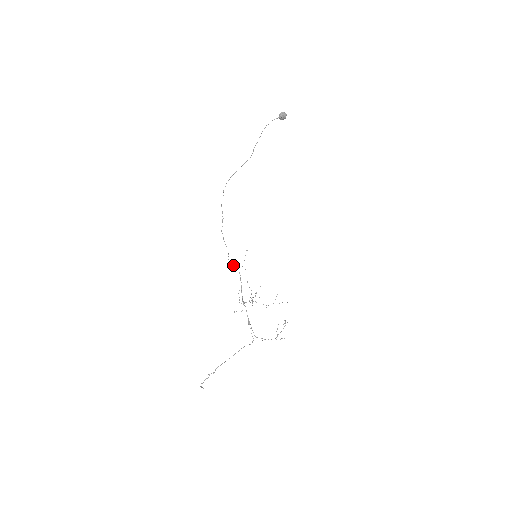
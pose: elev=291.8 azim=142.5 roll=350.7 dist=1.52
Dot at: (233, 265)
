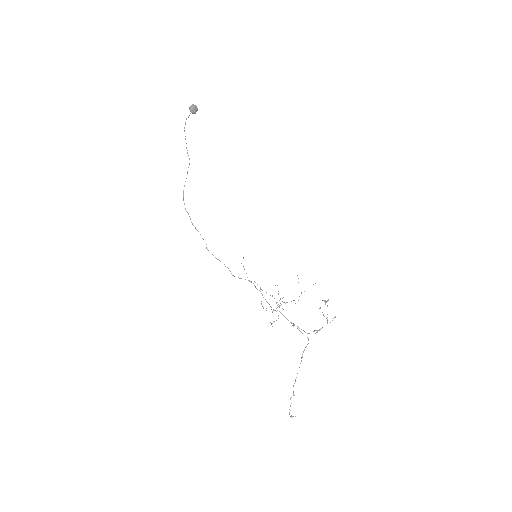
Dot at: (240, 278)
